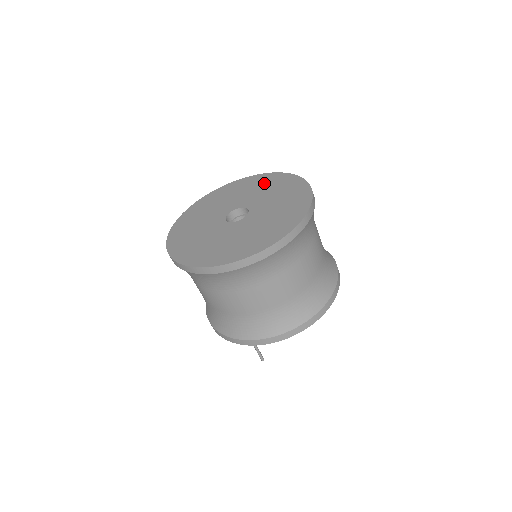
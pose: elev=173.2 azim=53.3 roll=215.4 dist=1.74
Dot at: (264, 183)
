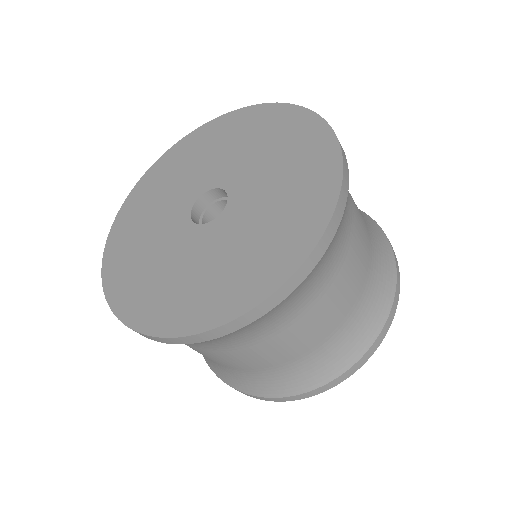
Dot at: (262, 129)
